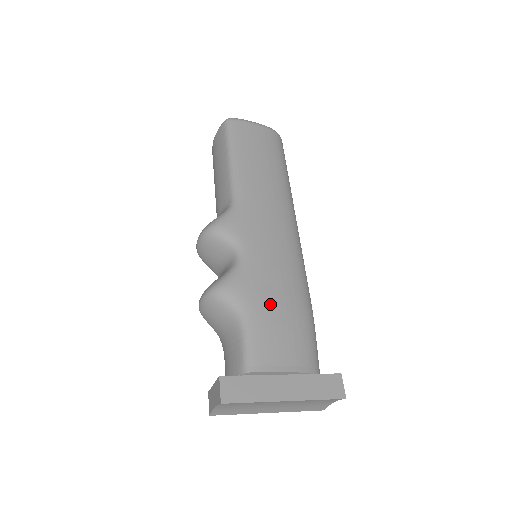
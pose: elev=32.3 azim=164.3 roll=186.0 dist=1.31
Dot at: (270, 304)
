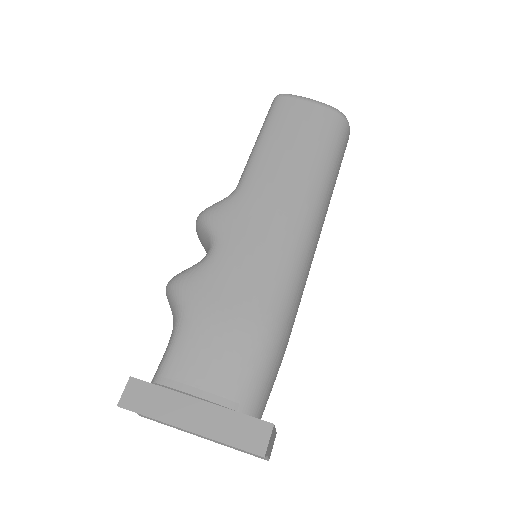
Dot at: (217, 313)
